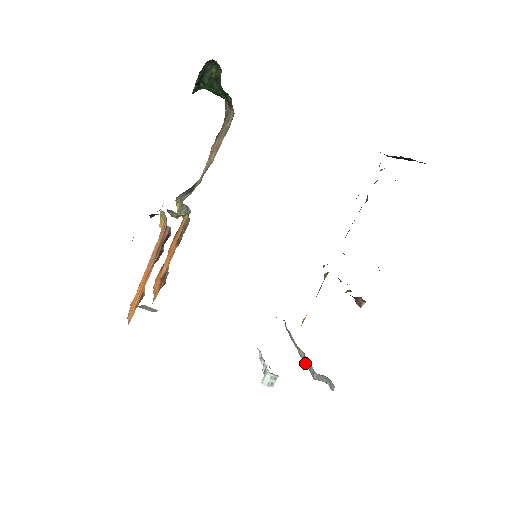
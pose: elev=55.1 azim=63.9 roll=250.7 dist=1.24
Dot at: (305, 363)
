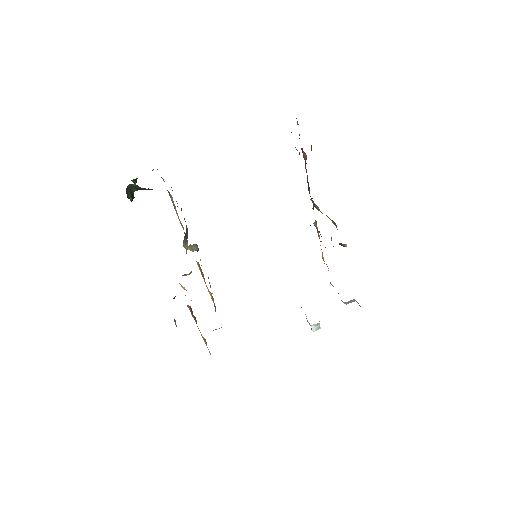
Dot at: occluded
